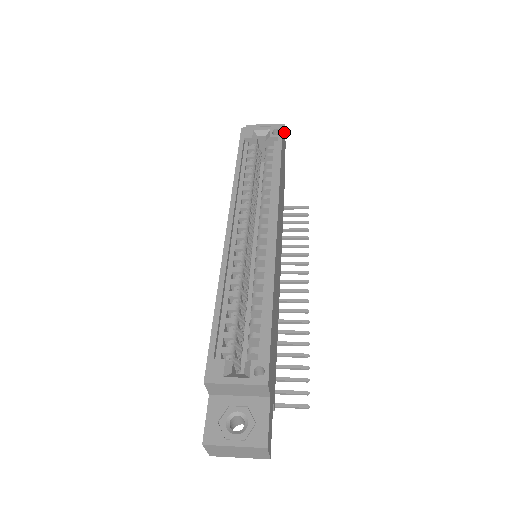
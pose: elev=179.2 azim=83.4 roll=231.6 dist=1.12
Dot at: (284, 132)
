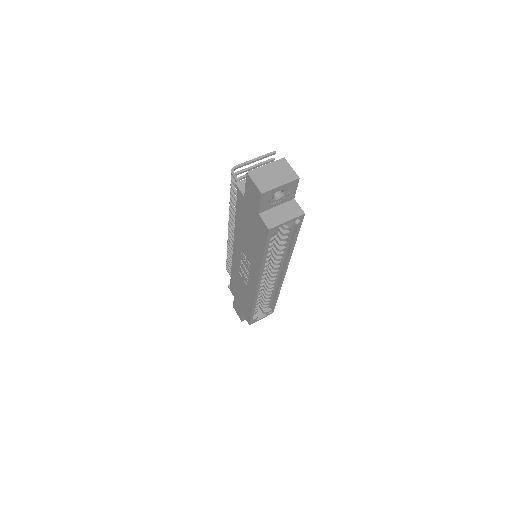
Dot at: (296, 183)
